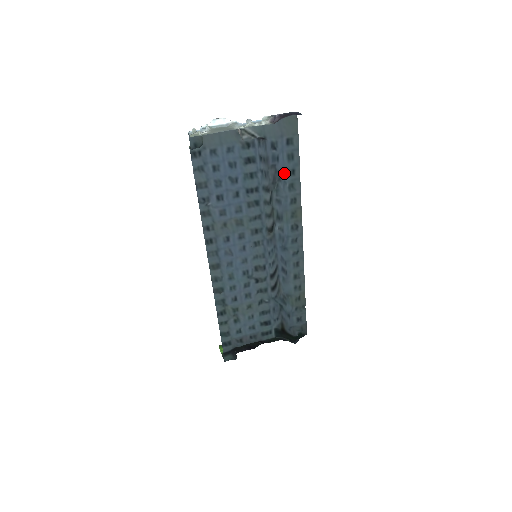
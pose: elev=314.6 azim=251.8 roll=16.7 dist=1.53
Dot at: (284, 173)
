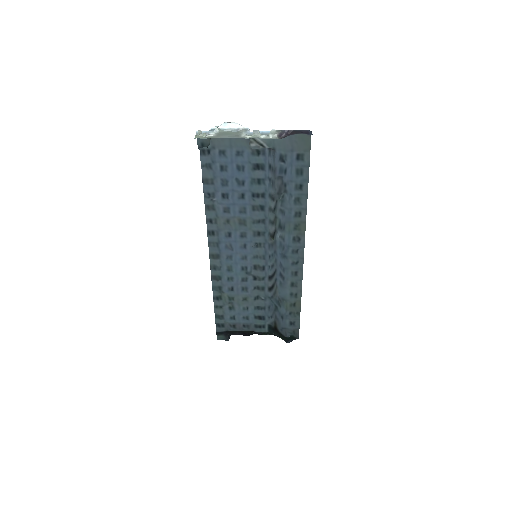
Dot at: (291, 186)
